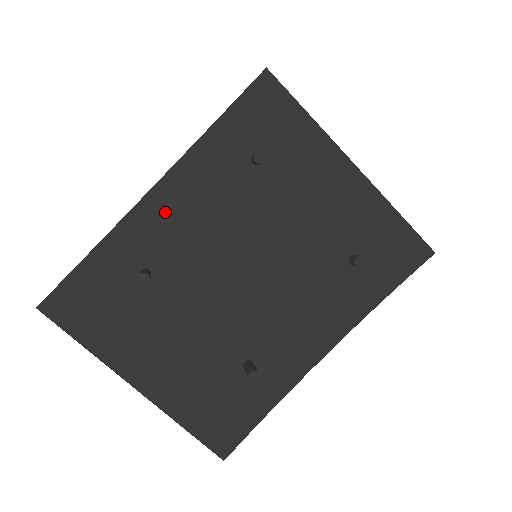
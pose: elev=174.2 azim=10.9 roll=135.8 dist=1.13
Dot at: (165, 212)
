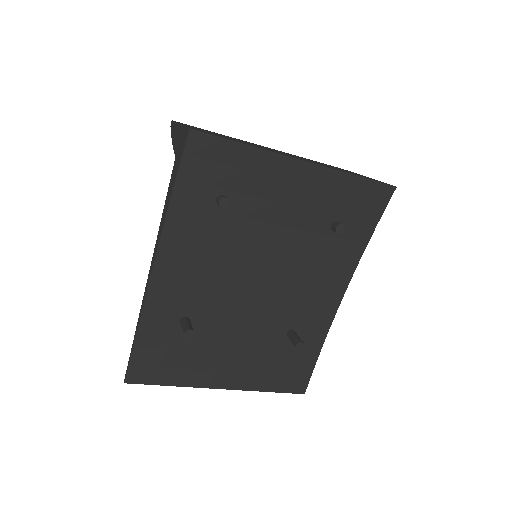
Dot at: (173, 275)
